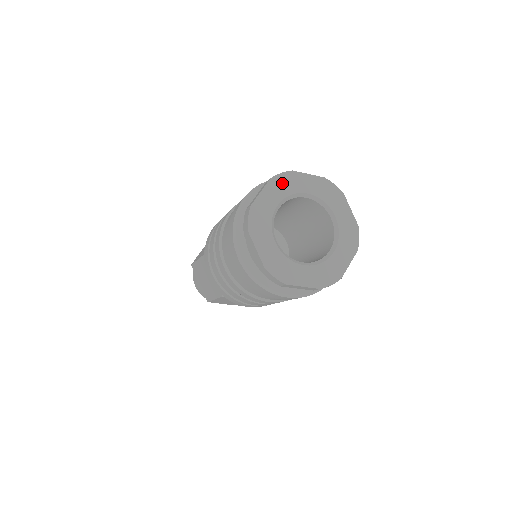
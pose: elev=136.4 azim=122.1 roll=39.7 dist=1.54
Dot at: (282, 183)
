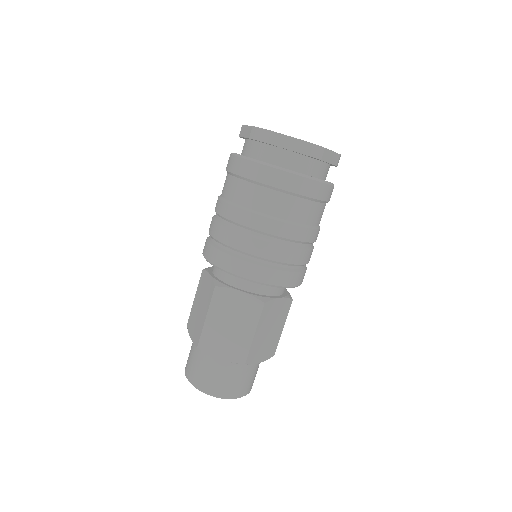
Dot at: occluded
